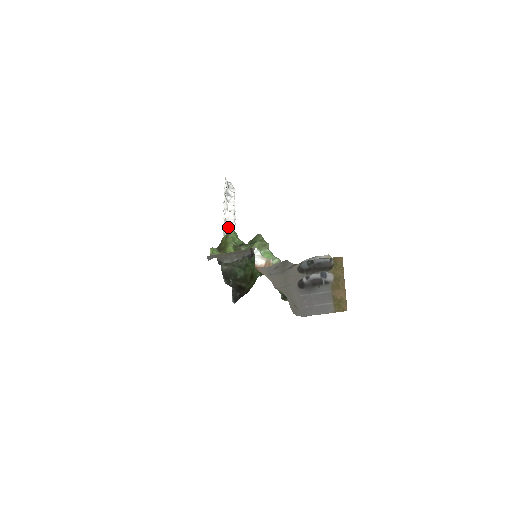
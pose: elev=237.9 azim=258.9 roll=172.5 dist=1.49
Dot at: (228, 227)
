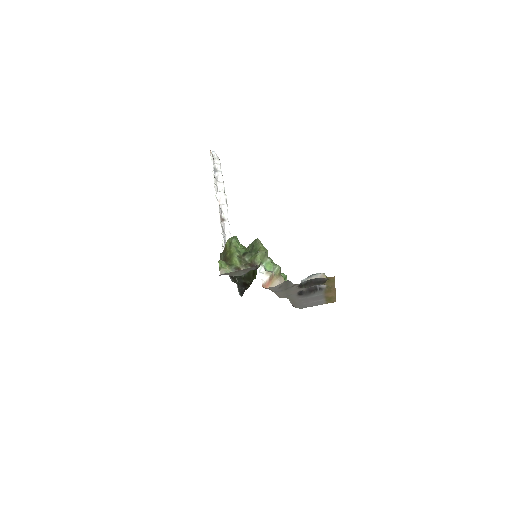
Dot at: (222, 211)
